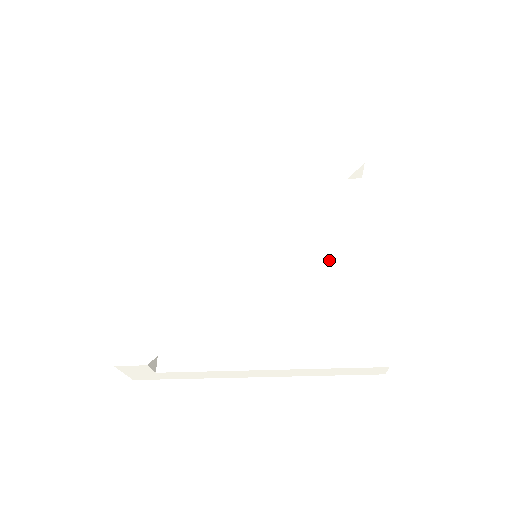
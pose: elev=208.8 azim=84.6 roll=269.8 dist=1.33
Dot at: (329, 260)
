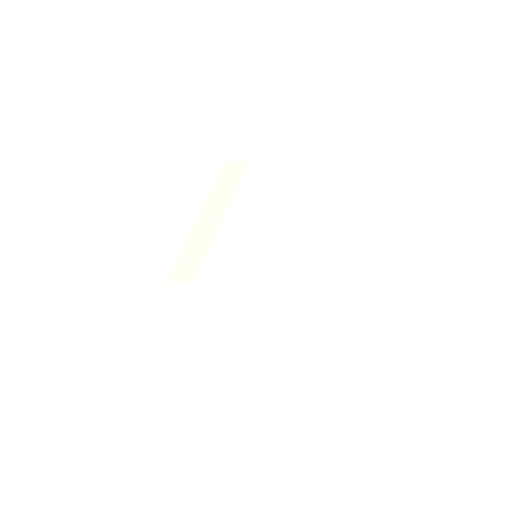
Dot at: (294, 249)
